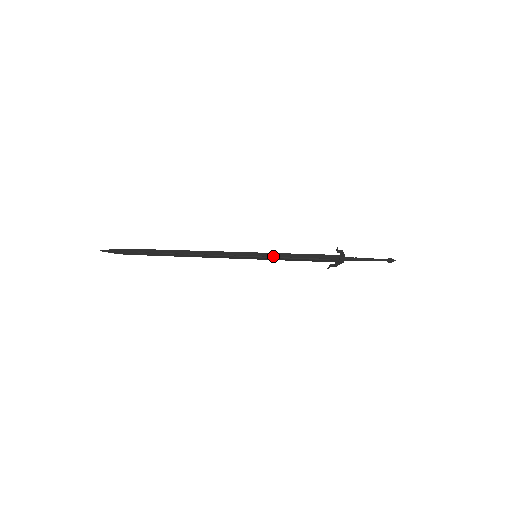
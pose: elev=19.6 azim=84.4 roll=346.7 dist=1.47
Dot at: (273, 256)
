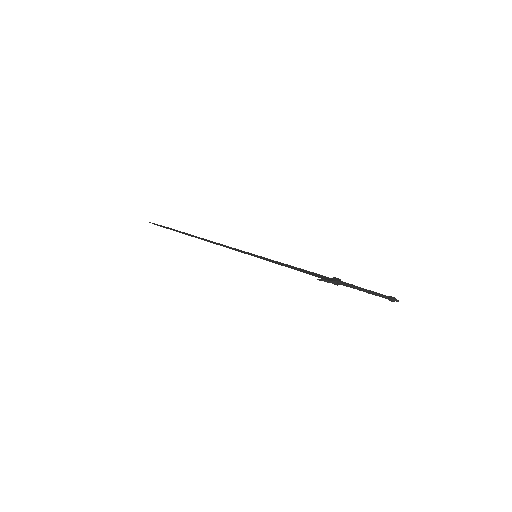
Dot at: (269, 261)
